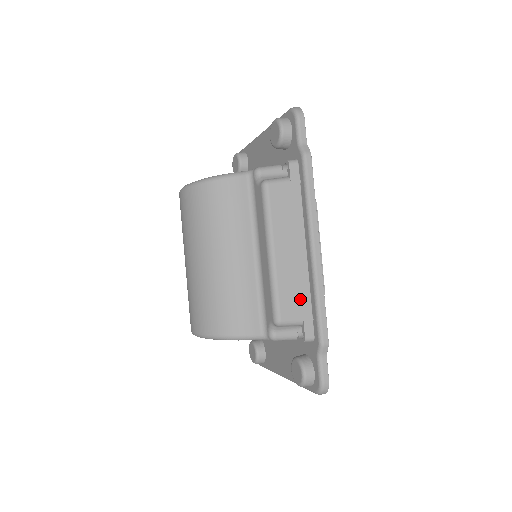
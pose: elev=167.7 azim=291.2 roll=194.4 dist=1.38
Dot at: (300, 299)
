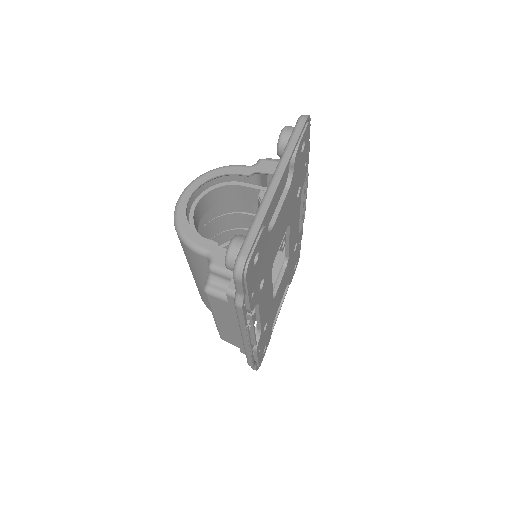
Dot at: (237, 342)
